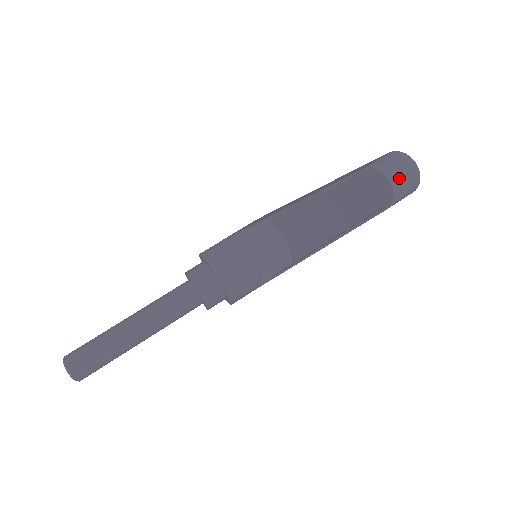
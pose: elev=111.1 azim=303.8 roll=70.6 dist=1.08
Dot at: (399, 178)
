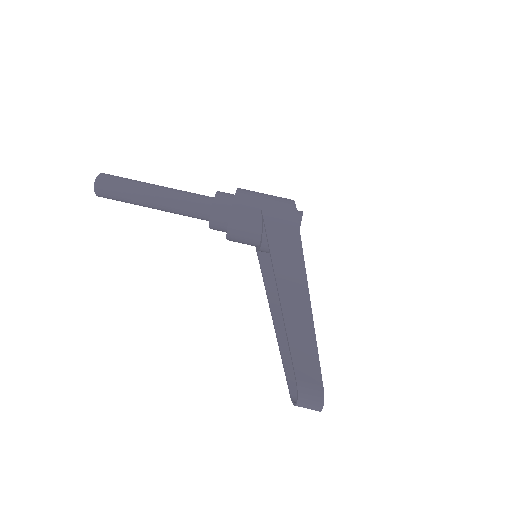
Dot at: (304, 407)
